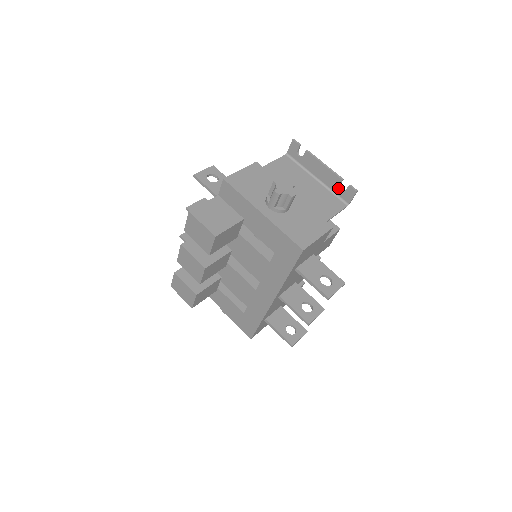
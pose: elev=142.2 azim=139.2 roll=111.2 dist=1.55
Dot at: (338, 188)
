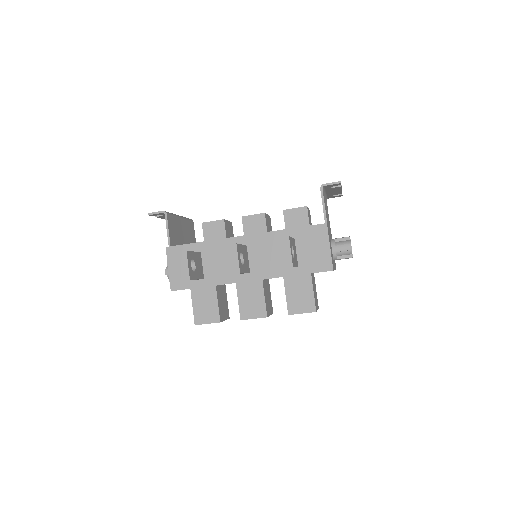
Dot at: (333, 195)
